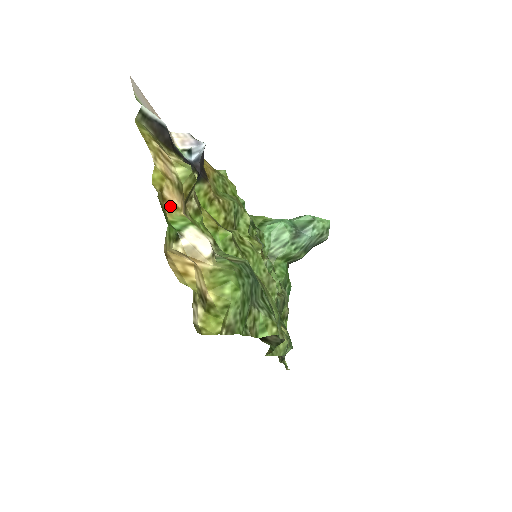
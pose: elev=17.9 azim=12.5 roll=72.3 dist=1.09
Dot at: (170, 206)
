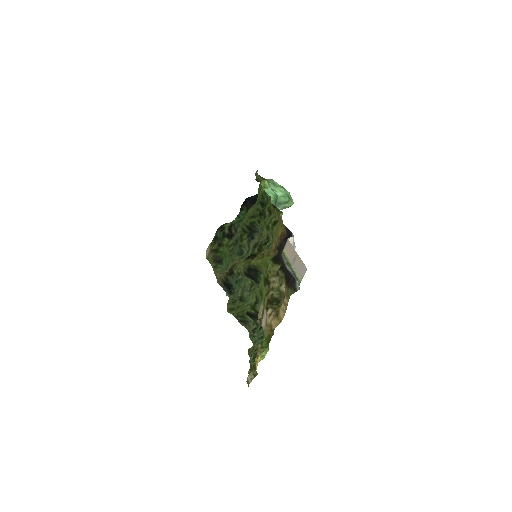
Dot at: (270, 327)
